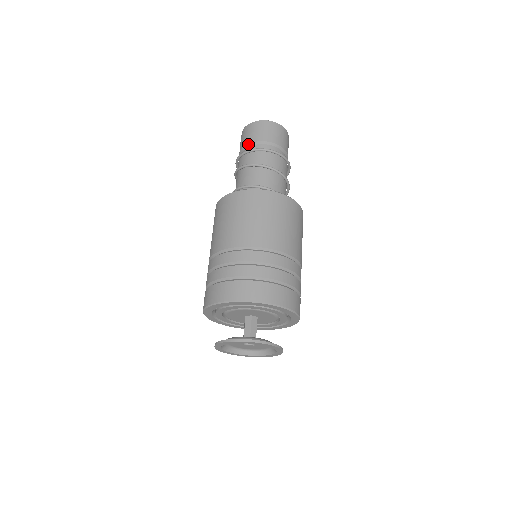
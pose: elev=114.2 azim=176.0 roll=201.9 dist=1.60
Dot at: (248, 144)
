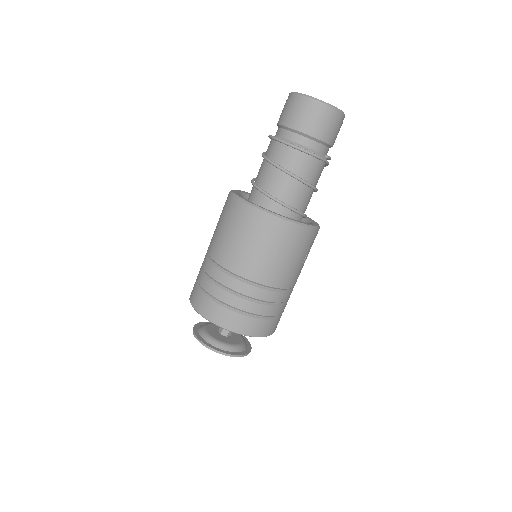
Dot at: (278, 124)
